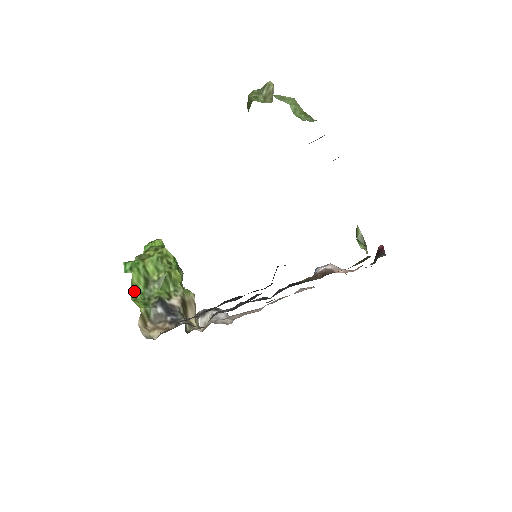
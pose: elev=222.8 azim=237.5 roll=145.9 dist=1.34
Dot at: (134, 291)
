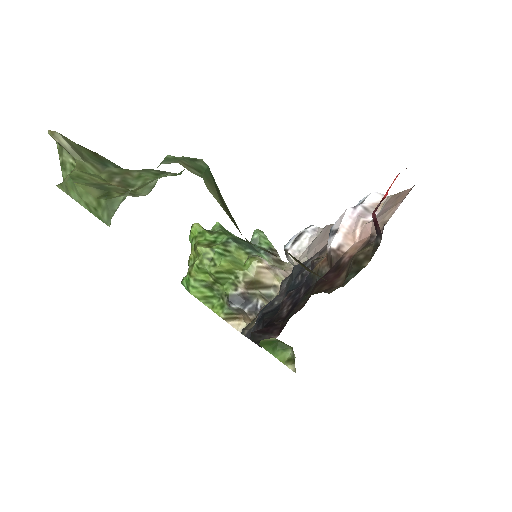
Dot at: (206, 301)
